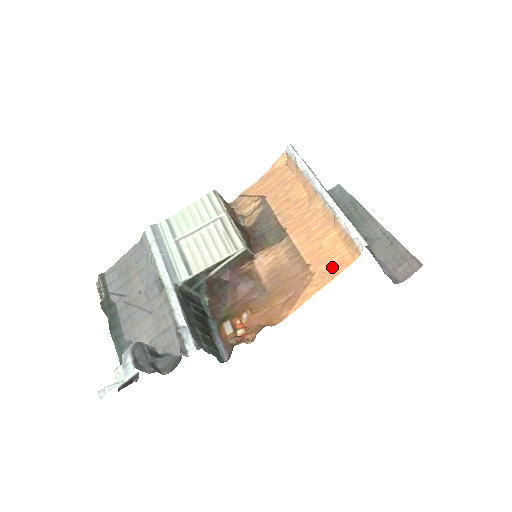
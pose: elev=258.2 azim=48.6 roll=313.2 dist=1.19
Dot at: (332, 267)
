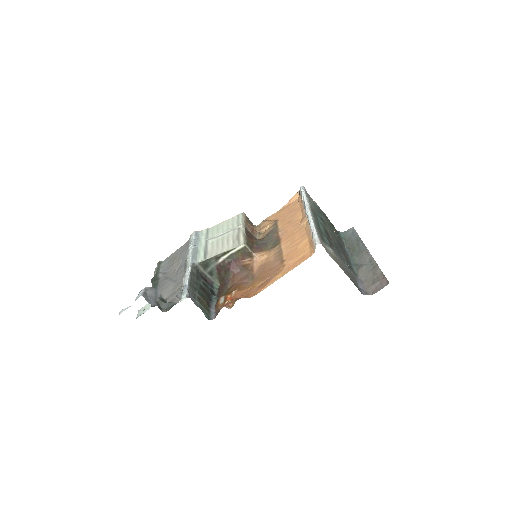
Dot at: (297, 261)
